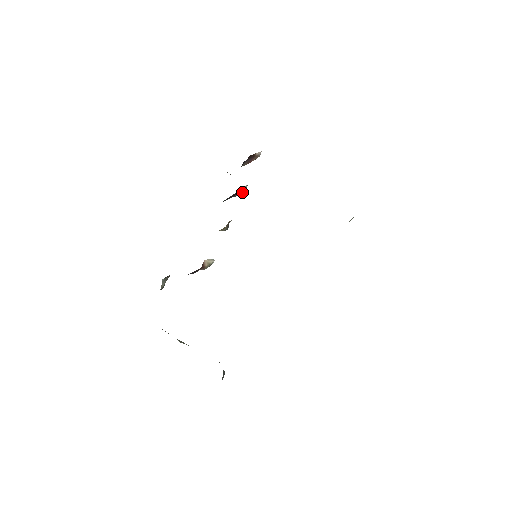
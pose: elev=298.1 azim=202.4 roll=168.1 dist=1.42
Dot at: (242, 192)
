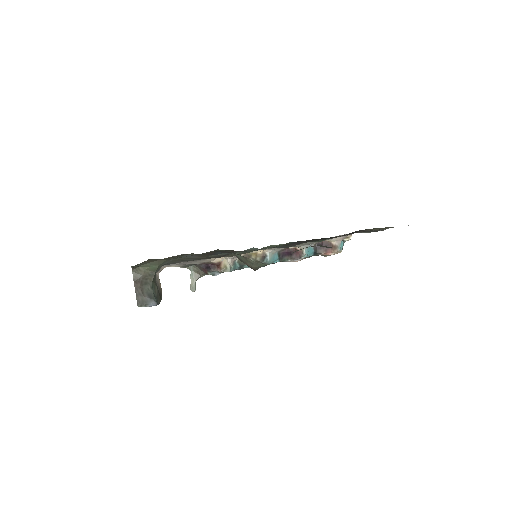
Dot at: (301, 257)
